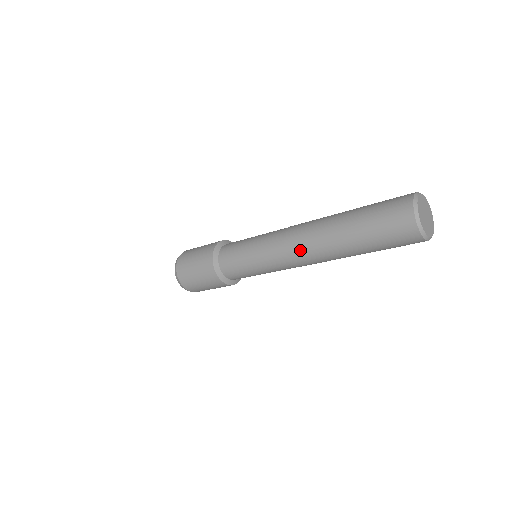
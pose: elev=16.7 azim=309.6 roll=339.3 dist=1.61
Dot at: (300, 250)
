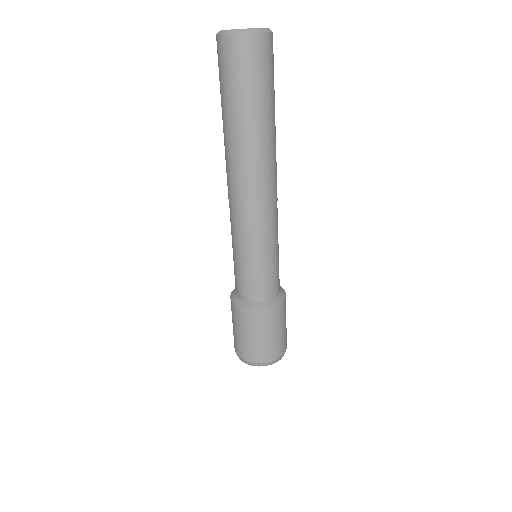
Dot at: occluded
